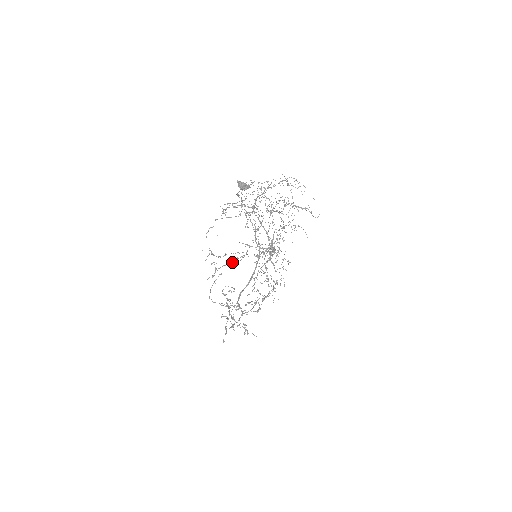
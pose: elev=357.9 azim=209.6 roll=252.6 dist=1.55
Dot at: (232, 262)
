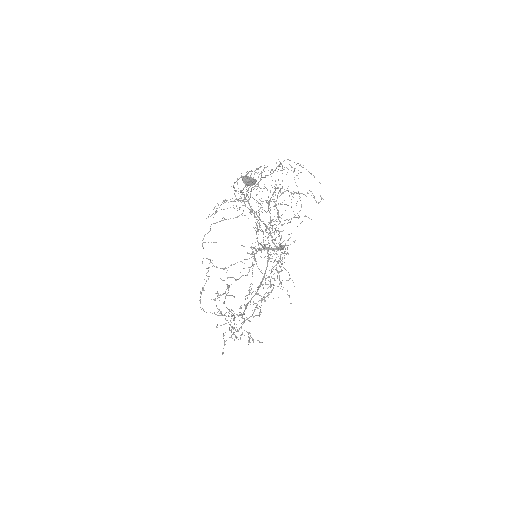
Dot at: occluded
